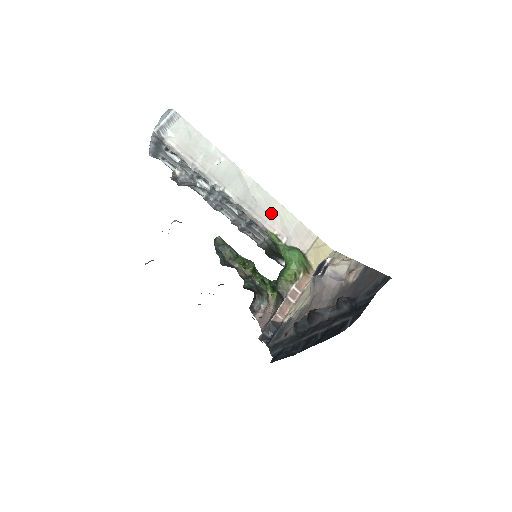
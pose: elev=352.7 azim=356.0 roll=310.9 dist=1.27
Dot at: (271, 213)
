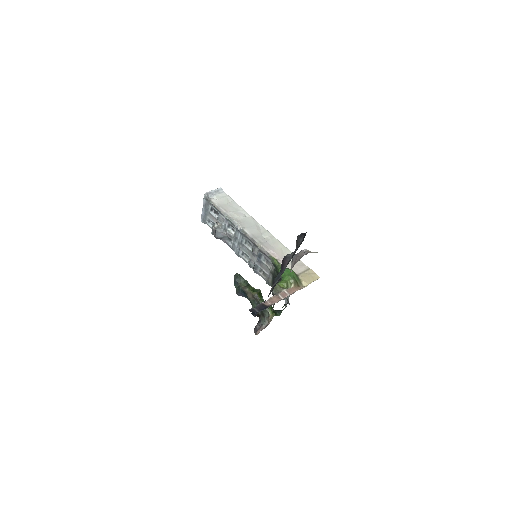
Dot at: (275, 248)
